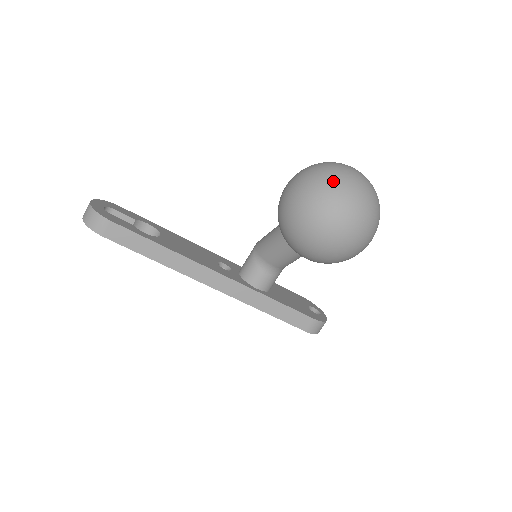
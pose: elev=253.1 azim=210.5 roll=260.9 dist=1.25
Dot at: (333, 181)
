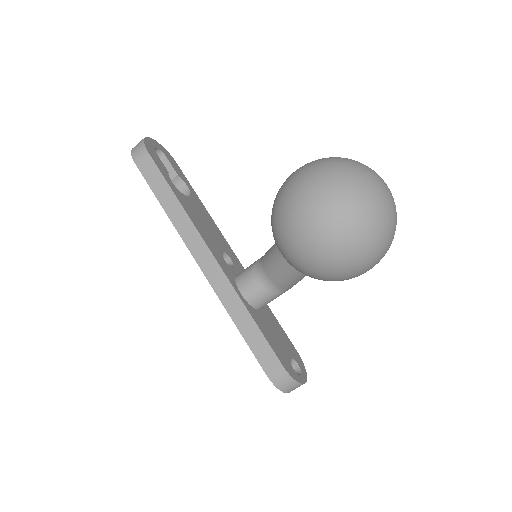
Dot at: (340, 166)
